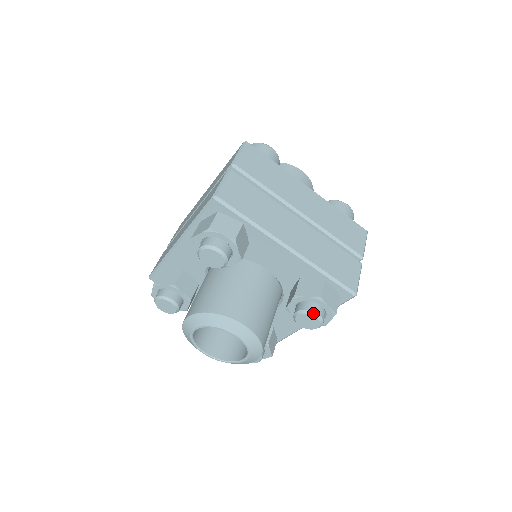
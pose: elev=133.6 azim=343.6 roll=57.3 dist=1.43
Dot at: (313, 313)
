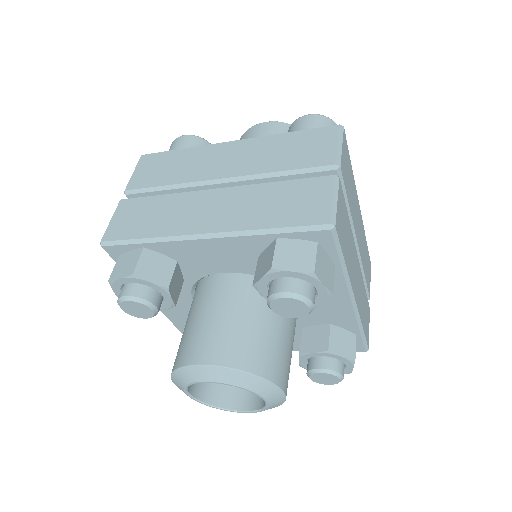
Dot at: (340, 376)
